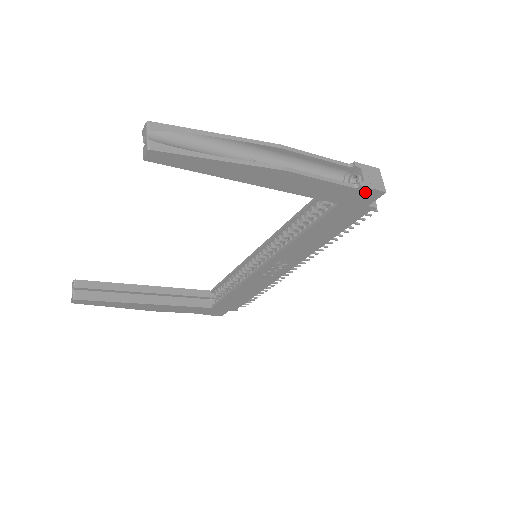
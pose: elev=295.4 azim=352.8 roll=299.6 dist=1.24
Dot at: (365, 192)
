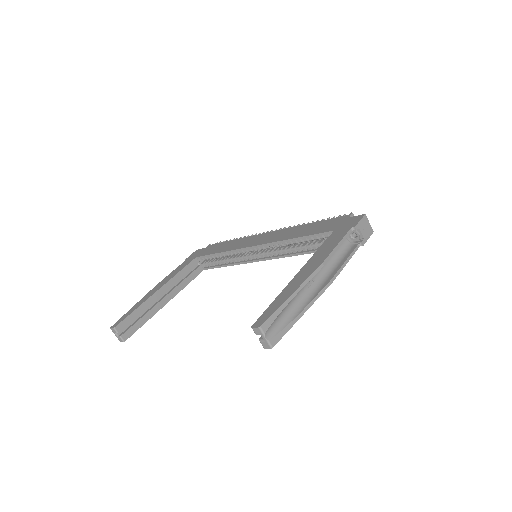
Dot at: occluded
